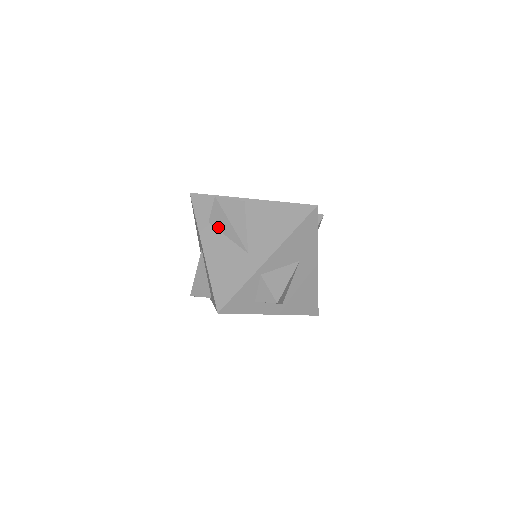
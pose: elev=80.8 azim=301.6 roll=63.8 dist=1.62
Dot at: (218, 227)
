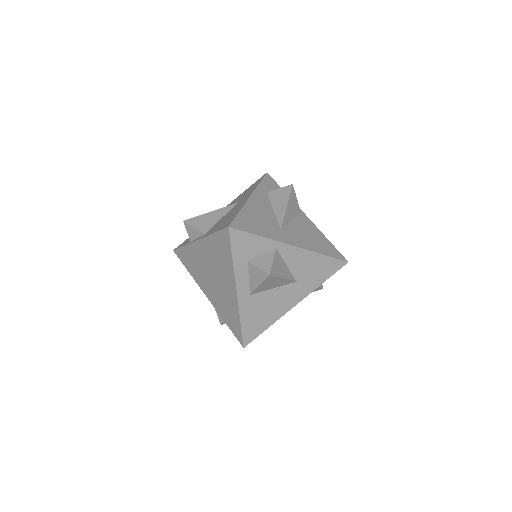
Dot at: (273, 200)
